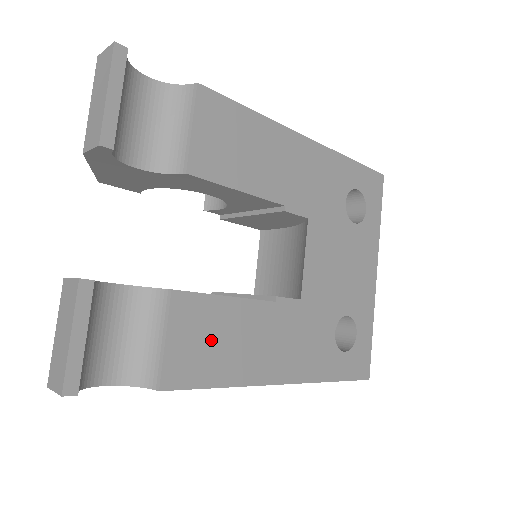
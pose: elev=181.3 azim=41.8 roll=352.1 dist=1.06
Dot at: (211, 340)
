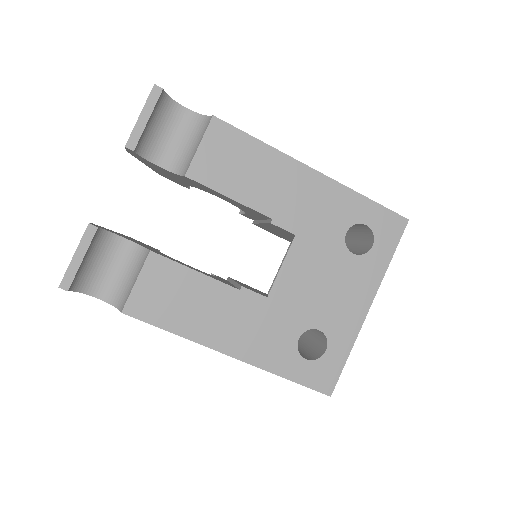
Dot at: (172, 296)
